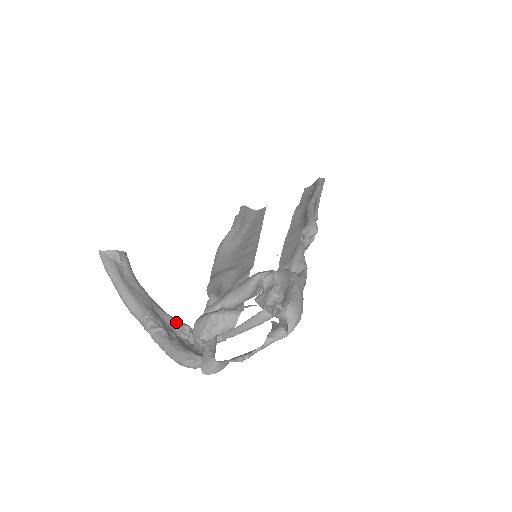
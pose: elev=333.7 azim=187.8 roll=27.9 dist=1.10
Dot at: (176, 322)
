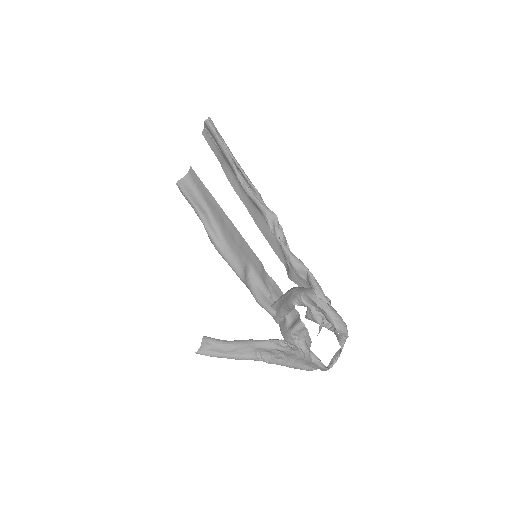
Dot at: (273, 343)
